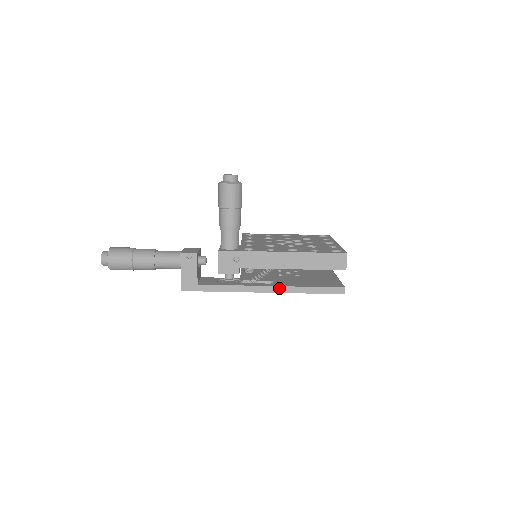
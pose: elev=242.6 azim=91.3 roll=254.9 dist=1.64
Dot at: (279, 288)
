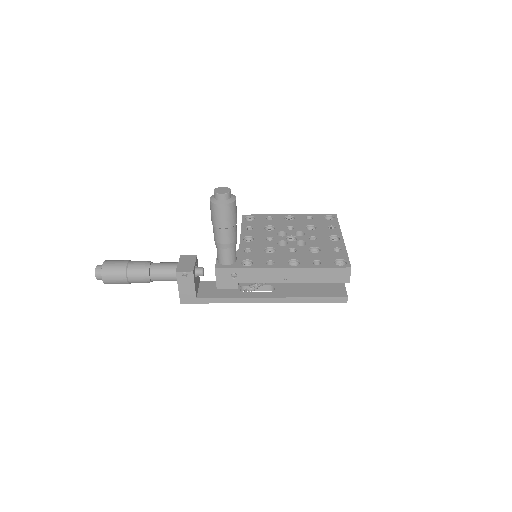
Dot at: (280, 299)
